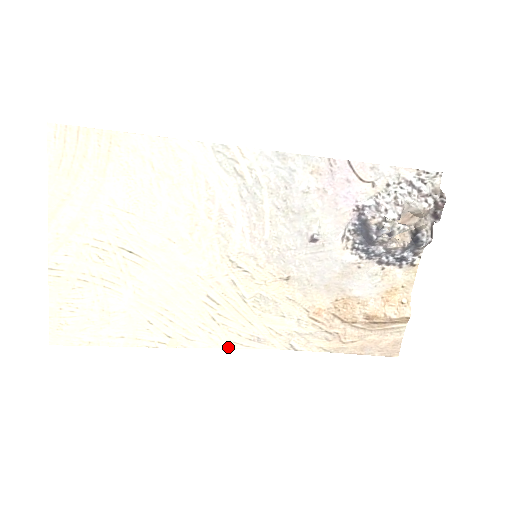
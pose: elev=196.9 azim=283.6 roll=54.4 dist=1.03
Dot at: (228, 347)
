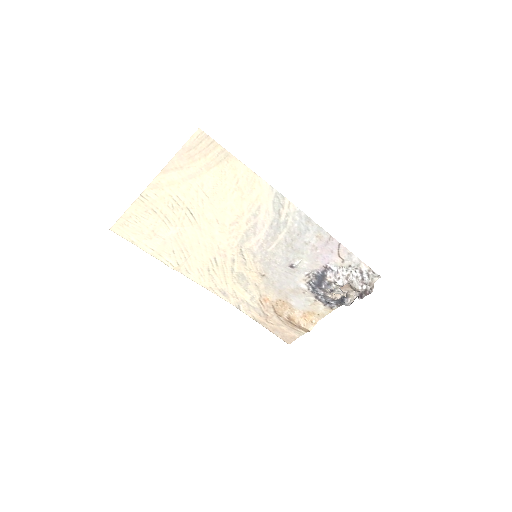
Dot at: (205, 287)
